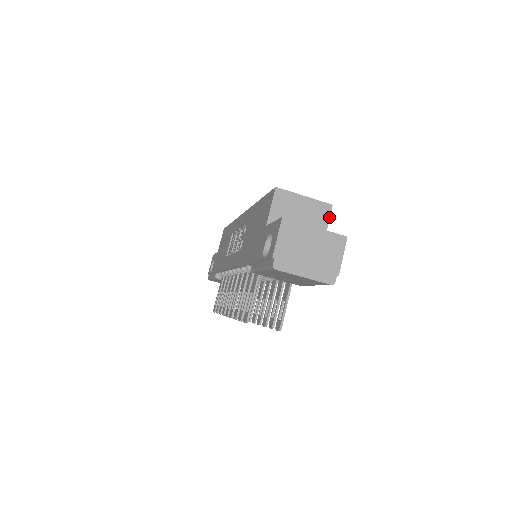
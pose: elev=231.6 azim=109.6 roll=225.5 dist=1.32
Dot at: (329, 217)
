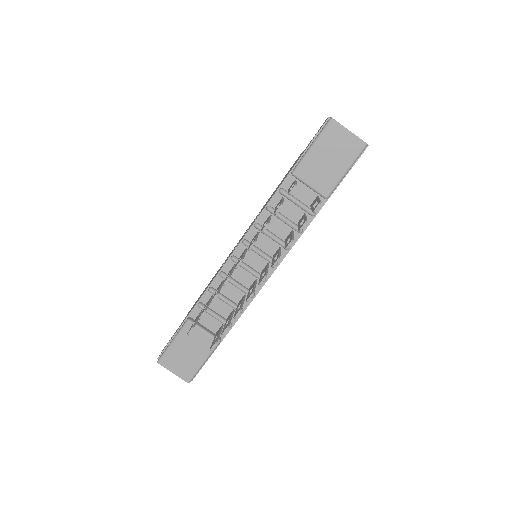
Dot at: occluded
